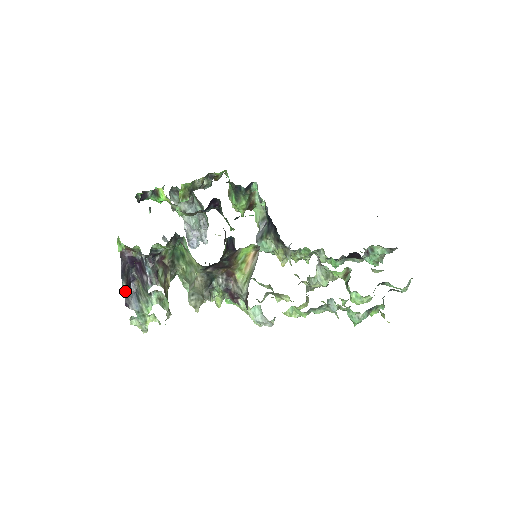
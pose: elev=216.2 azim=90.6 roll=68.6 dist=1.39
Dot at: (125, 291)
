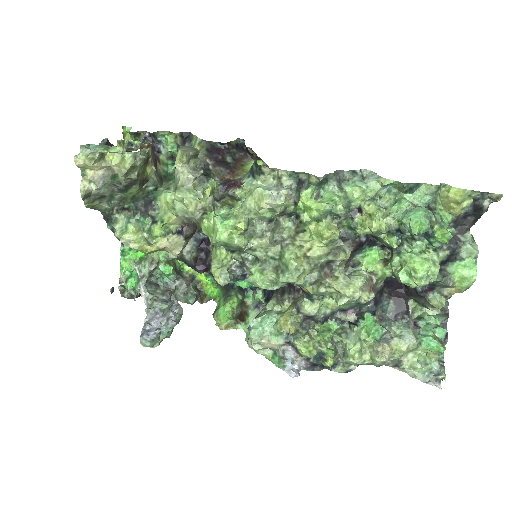
Dot at: occluded
